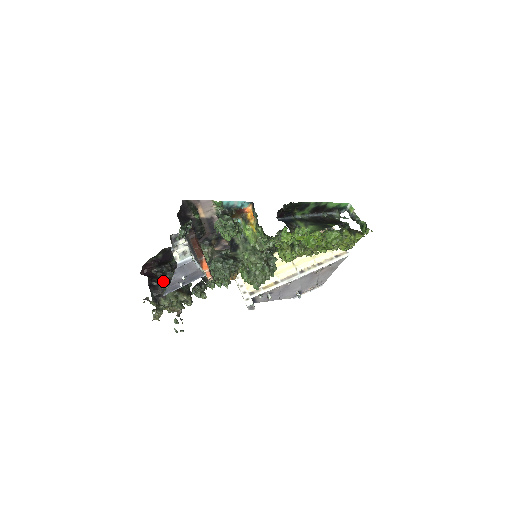
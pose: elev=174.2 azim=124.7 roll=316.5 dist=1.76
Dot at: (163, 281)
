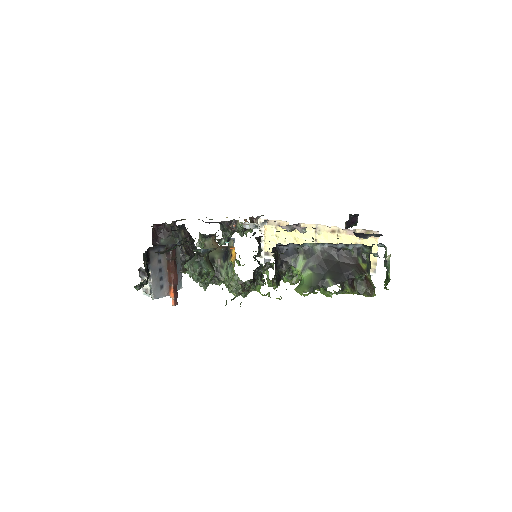
Dot at: occluded
